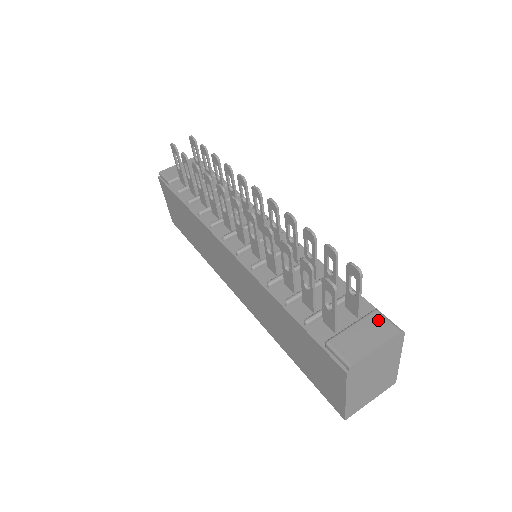
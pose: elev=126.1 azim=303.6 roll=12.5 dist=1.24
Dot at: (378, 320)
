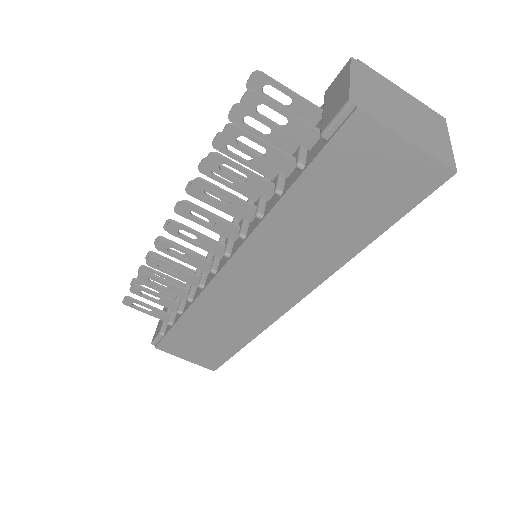
Dot at: (332, 86)
